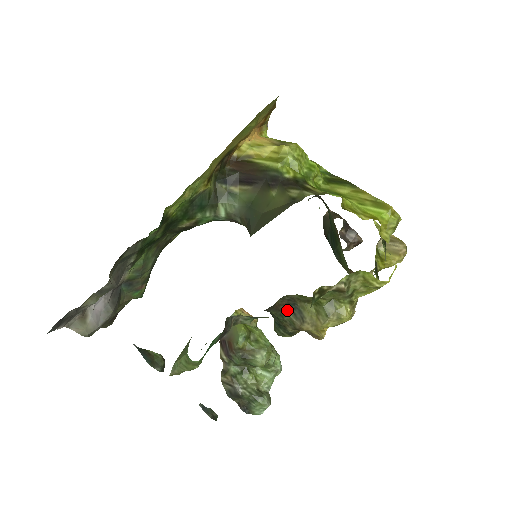
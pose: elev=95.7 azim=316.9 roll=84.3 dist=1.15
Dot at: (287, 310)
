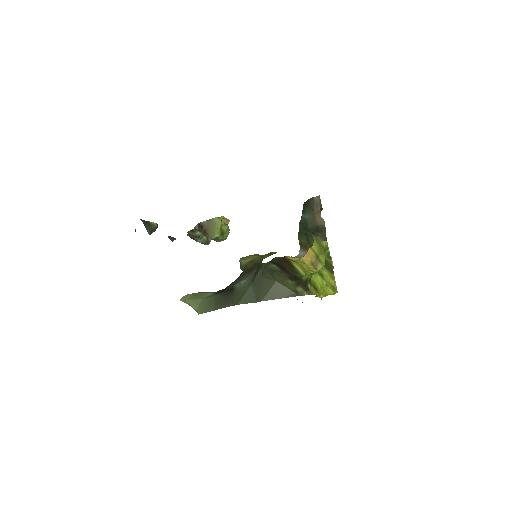
Dot at: occluded
